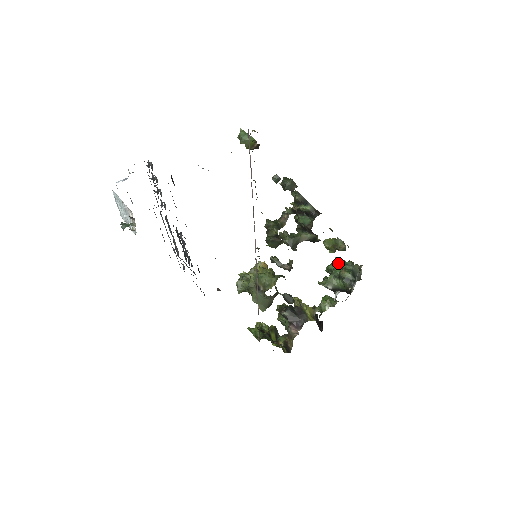
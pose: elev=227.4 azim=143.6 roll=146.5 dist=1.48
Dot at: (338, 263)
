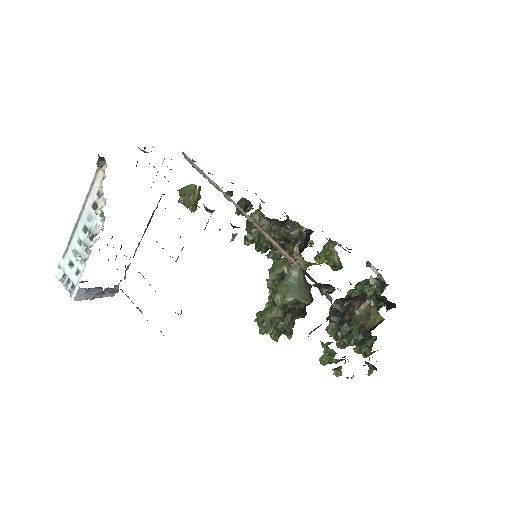
Dot at: occluded
